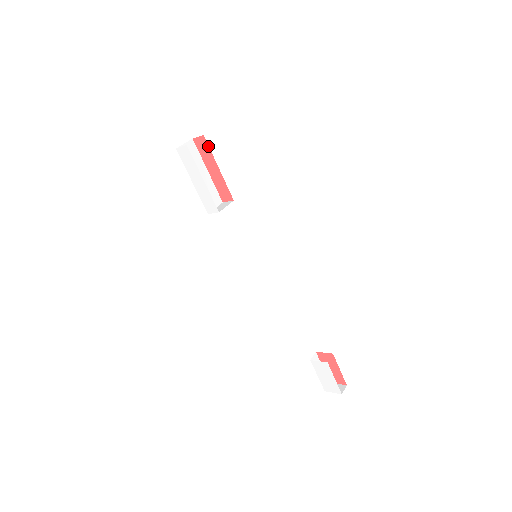
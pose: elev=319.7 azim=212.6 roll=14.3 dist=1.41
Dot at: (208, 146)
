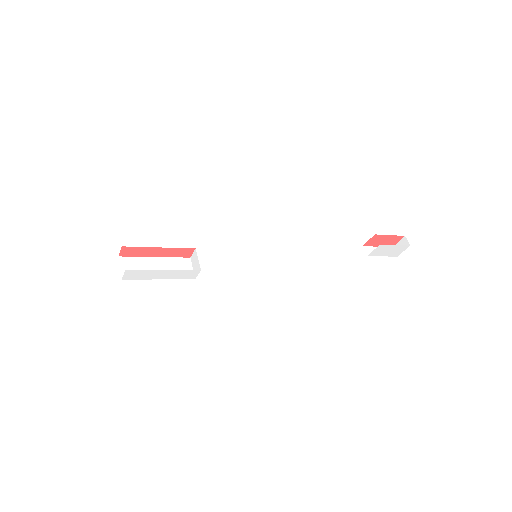
Dot at: (134, 247)
